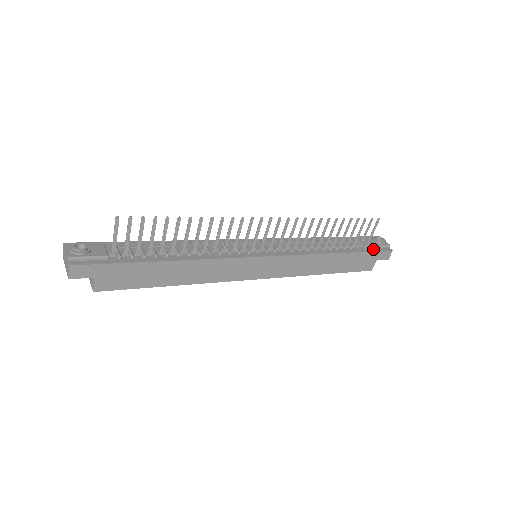
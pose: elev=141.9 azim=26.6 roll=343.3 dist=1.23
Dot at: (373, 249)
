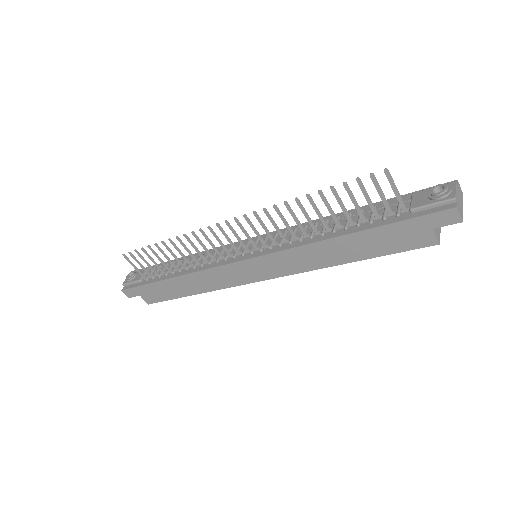
Dot at: (413, 214)
